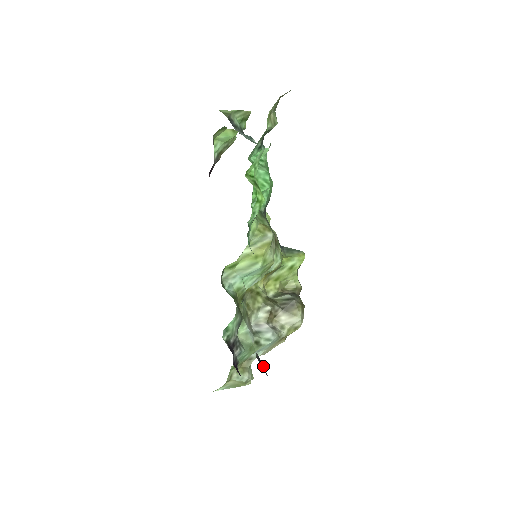
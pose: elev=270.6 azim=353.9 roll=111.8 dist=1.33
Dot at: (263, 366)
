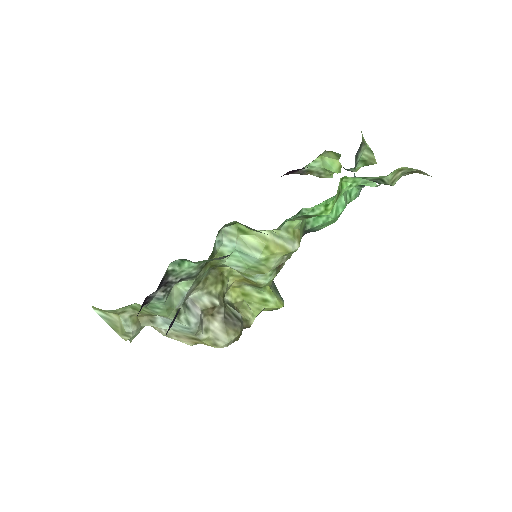
Dot at: (172, 324)
